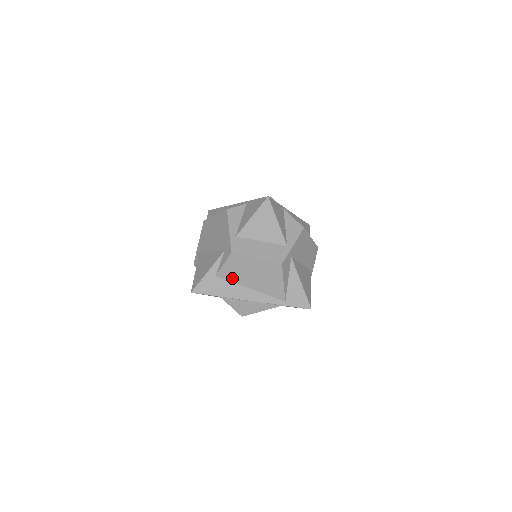
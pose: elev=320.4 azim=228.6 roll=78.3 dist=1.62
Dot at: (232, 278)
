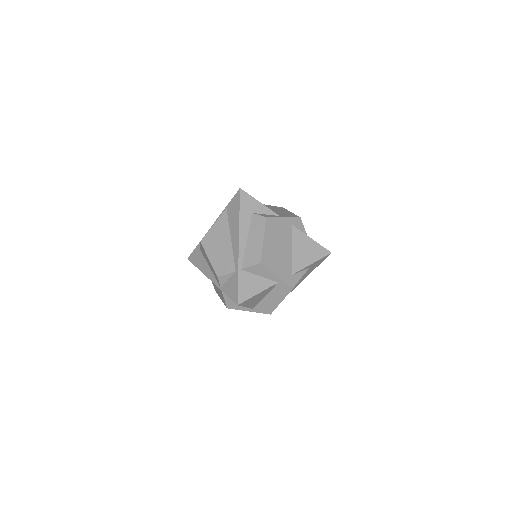
Dot at: occluded
